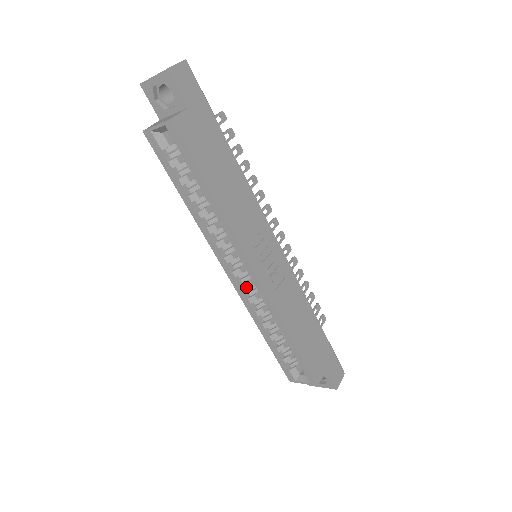
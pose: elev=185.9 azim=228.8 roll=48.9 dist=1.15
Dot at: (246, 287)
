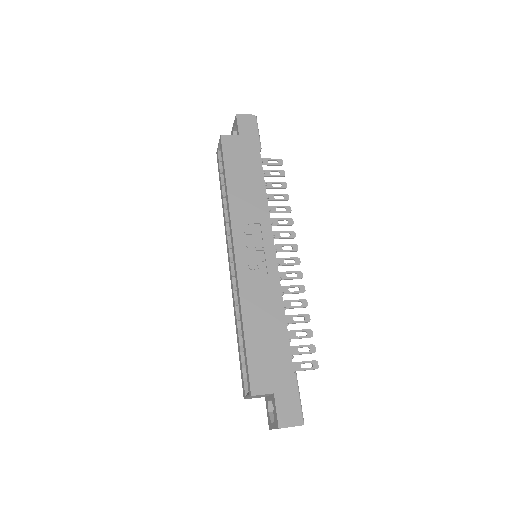
Dot at: occluded
